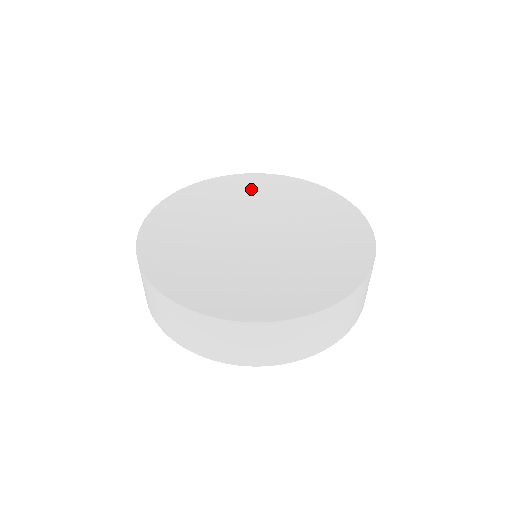
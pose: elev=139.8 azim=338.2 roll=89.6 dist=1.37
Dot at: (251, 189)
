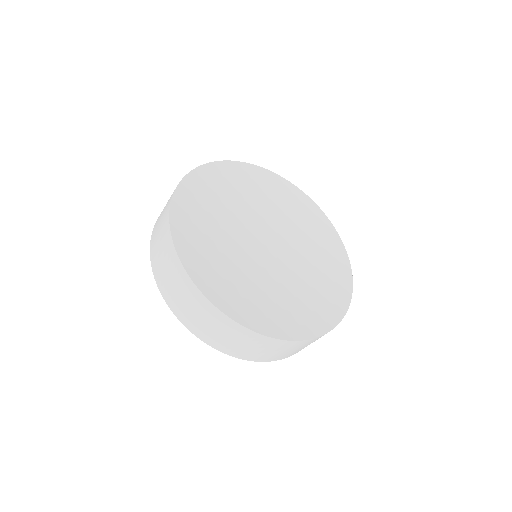
Dot at: (213, 189)
